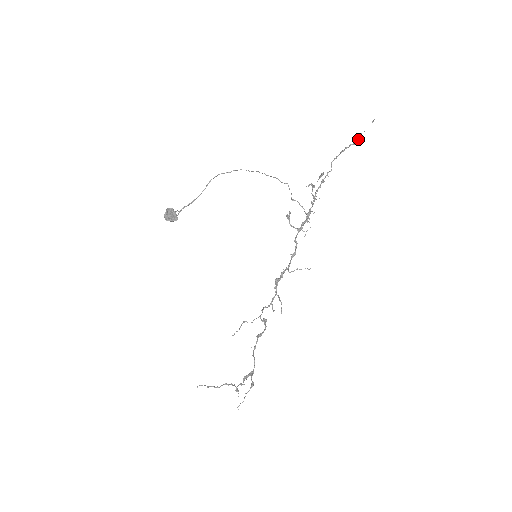
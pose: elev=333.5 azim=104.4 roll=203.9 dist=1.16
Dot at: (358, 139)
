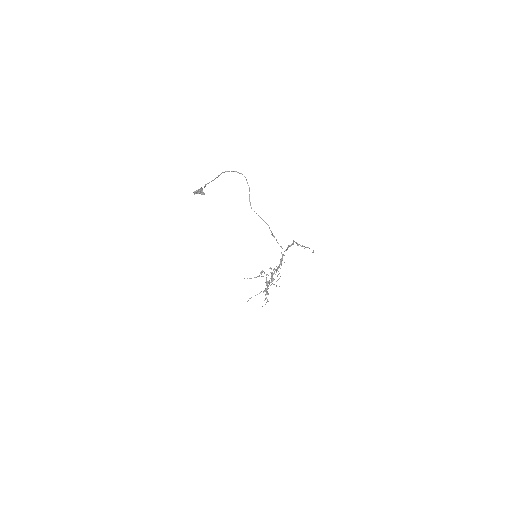
Dot at: occluded
